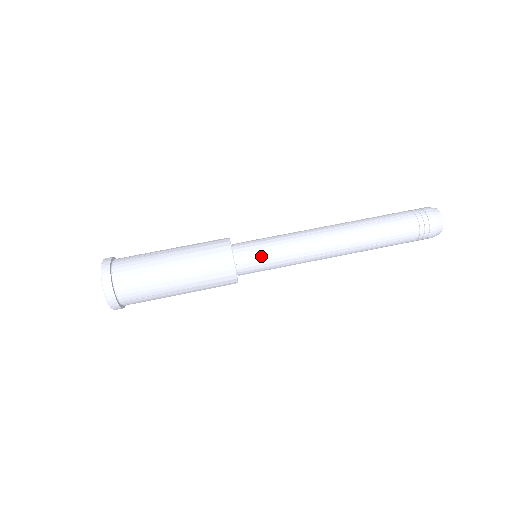
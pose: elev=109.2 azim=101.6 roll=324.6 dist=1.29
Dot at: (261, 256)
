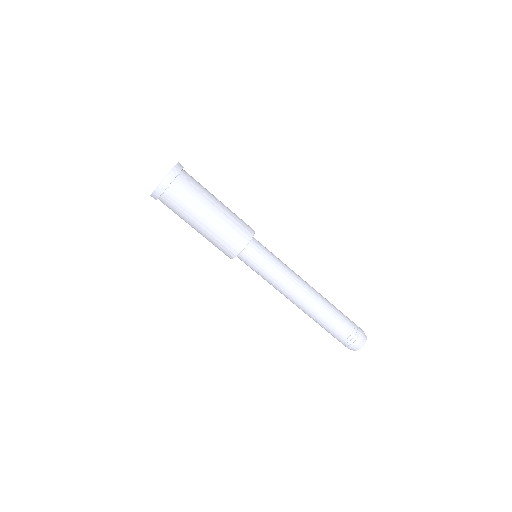
Dot at: (257, 264)
